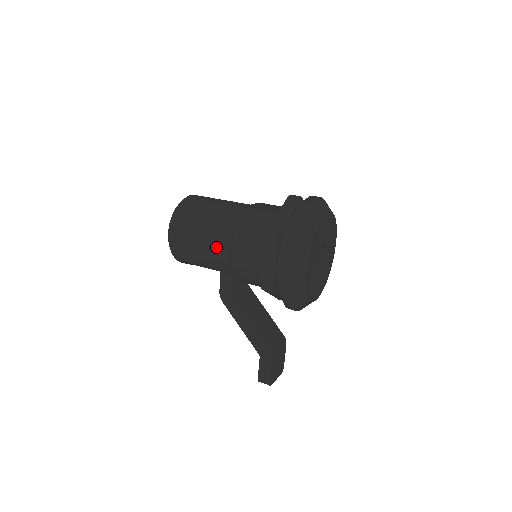
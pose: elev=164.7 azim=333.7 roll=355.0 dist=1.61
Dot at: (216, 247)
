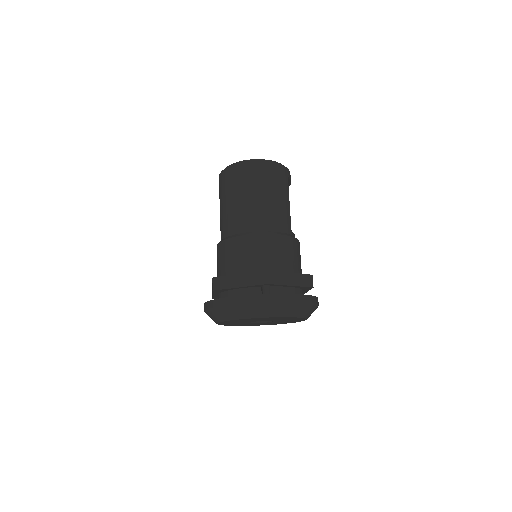
Dot at: (220, 229)
